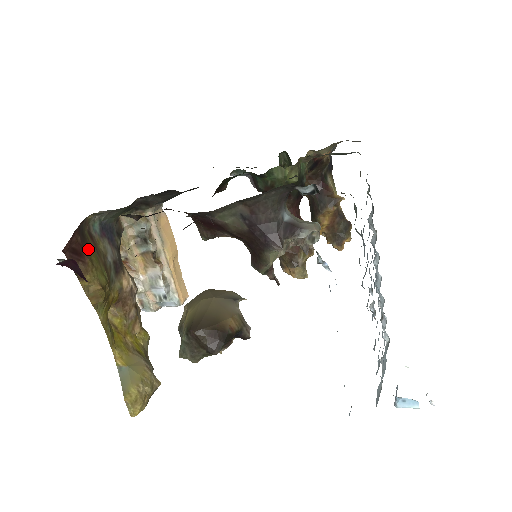
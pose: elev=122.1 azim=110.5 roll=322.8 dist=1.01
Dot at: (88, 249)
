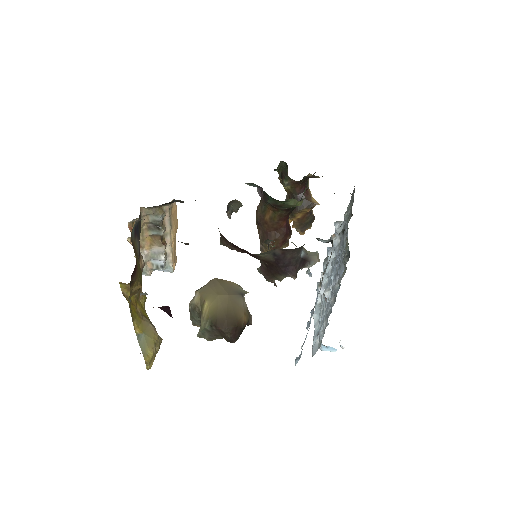
Dot at: (136, 259)
